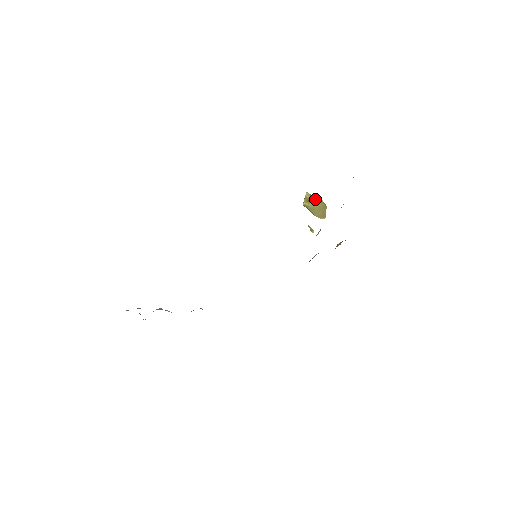
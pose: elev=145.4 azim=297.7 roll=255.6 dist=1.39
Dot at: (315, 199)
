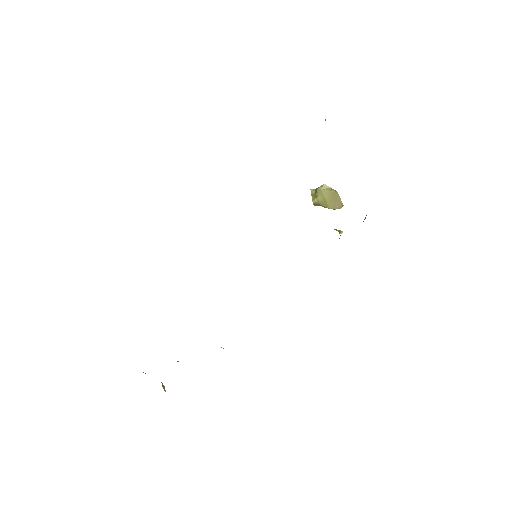
Dot at: (320, 189)
